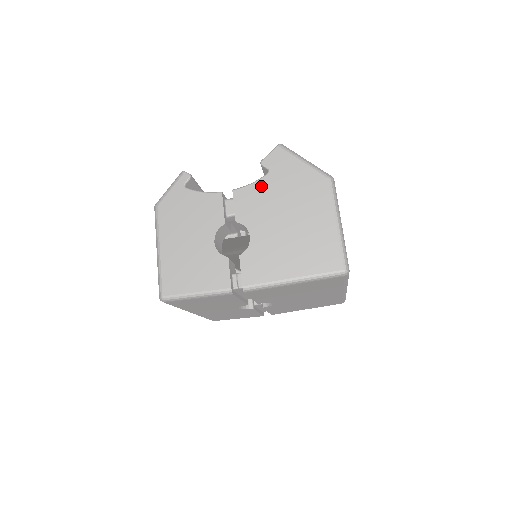
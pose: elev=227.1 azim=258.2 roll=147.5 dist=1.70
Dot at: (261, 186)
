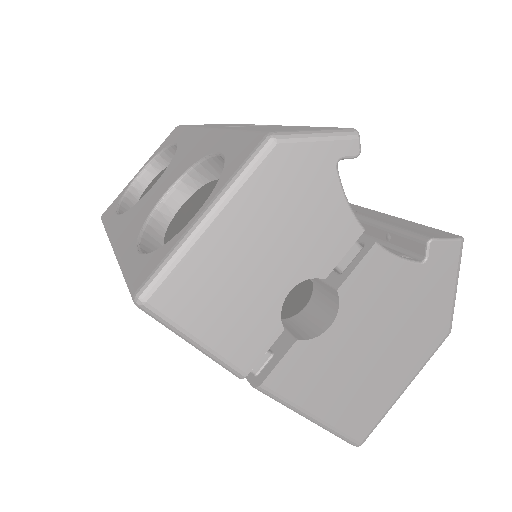
Dot at: (402, 272)
